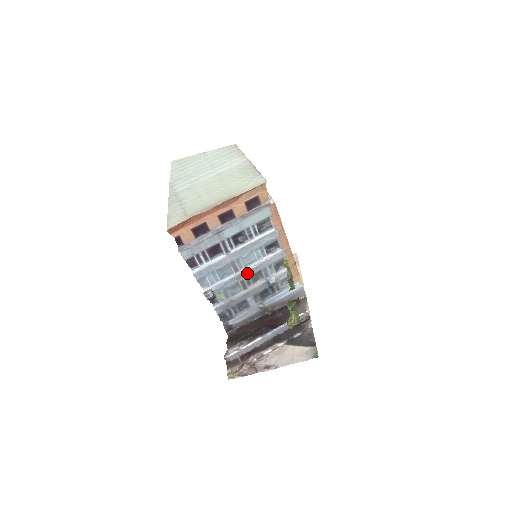
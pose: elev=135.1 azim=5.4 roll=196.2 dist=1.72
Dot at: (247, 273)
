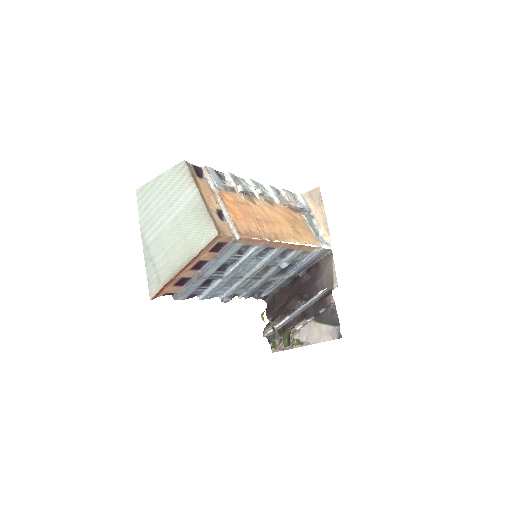
Dot at: (253, 274)
